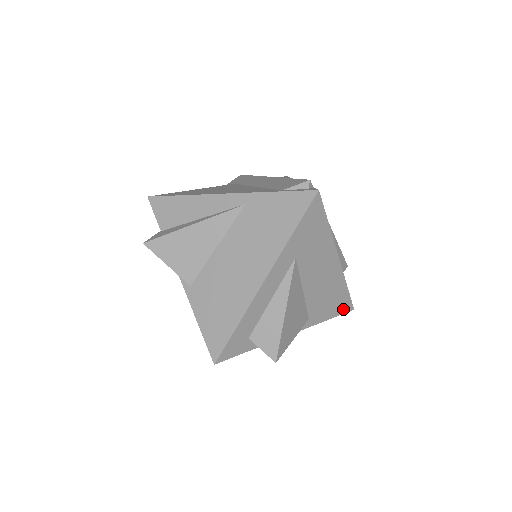
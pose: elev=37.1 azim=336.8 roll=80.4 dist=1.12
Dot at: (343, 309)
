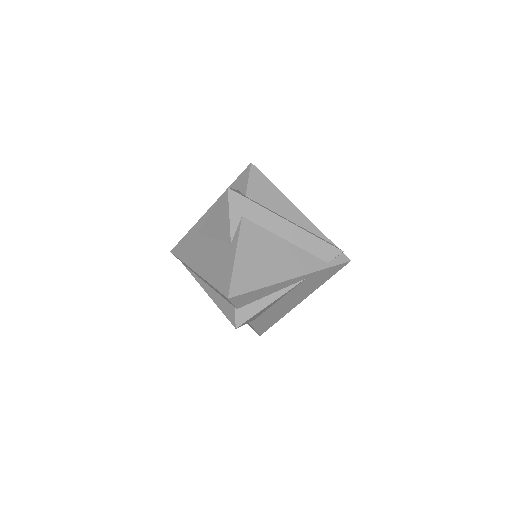
Dot at: occluded
